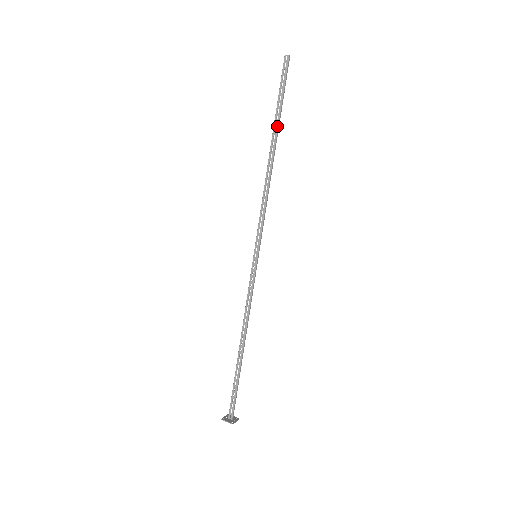
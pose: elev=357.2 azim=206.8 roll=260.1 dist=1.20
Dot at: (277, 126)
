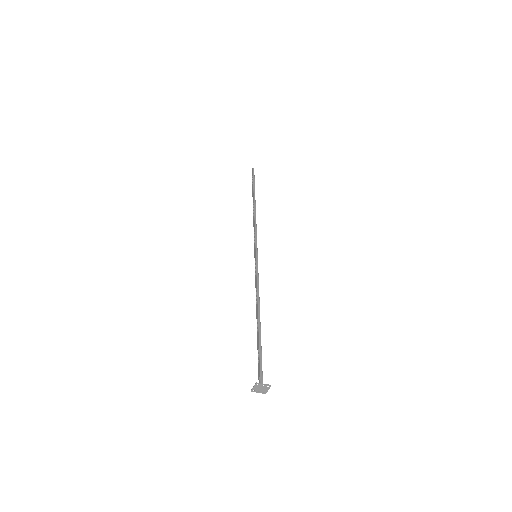
Dot at: (253, 193)
